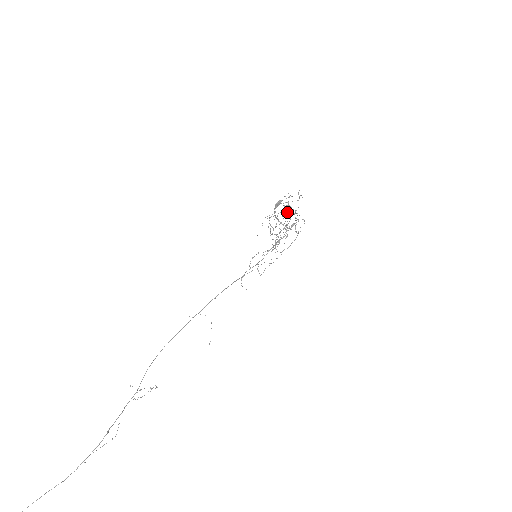
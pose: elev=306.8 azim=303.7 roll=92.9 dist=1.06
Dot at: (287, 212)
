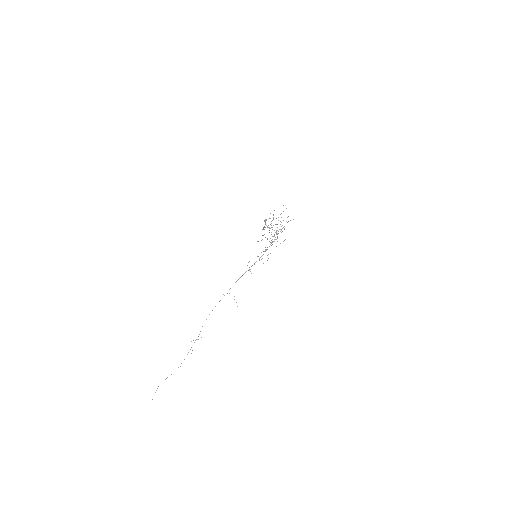
Dot at: occluded
